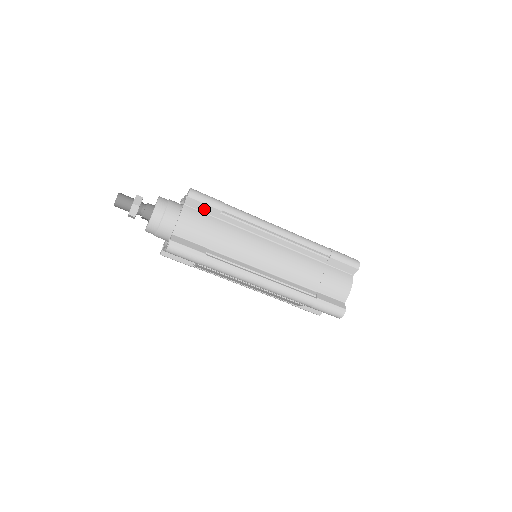
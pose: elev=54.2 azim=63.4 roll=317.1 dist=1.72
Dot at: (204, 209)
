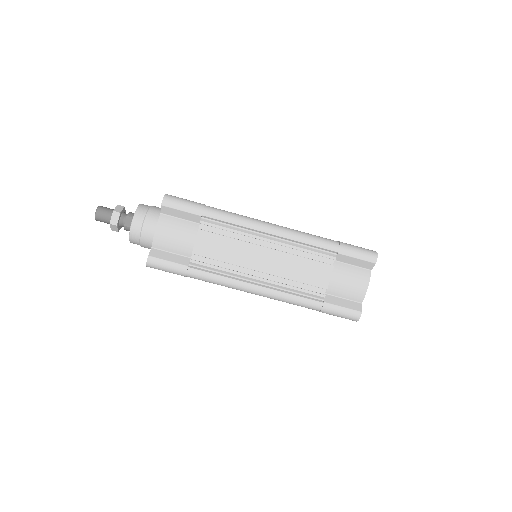
Dot at: occluded
